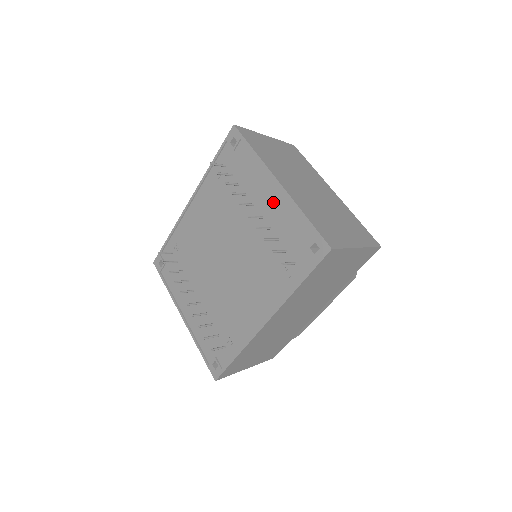
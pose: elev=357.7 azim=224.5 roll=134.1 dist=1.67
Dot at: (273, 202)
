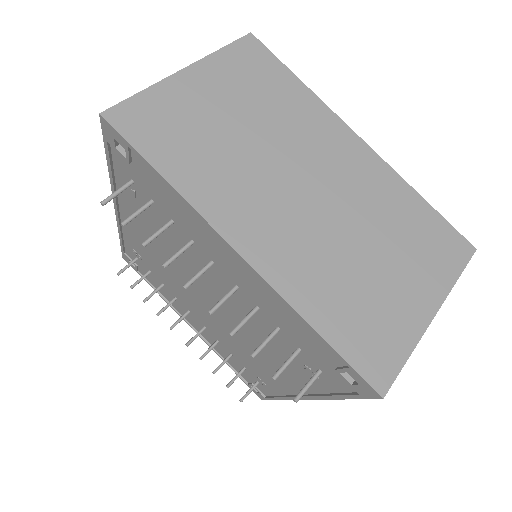
Dot at: (245, 277)
